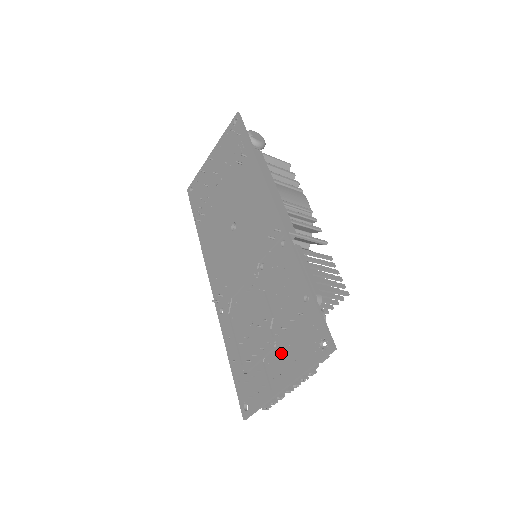
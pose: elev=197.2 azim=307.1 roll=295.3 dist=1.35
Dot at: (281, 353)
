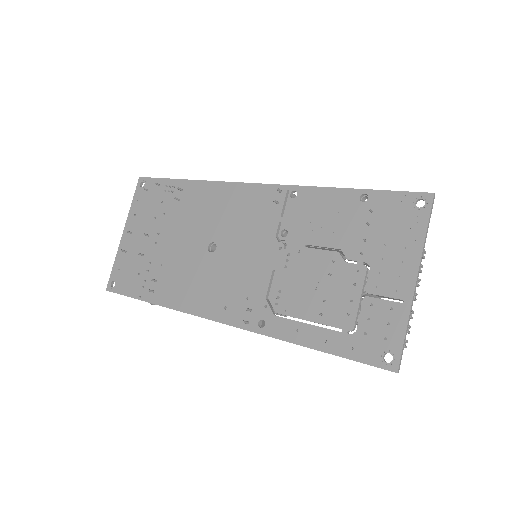
Dot at: (381, 262)
